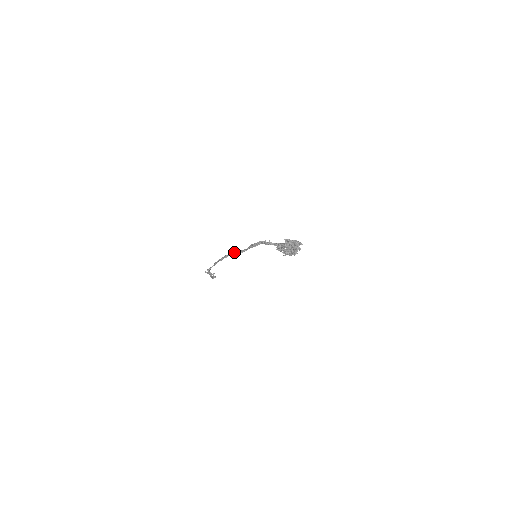
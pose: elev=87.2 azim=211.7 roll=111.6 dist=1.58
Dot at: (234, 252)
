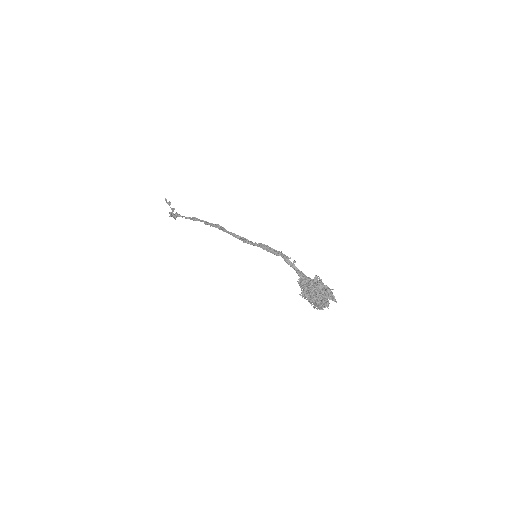
Dot at: occluded
